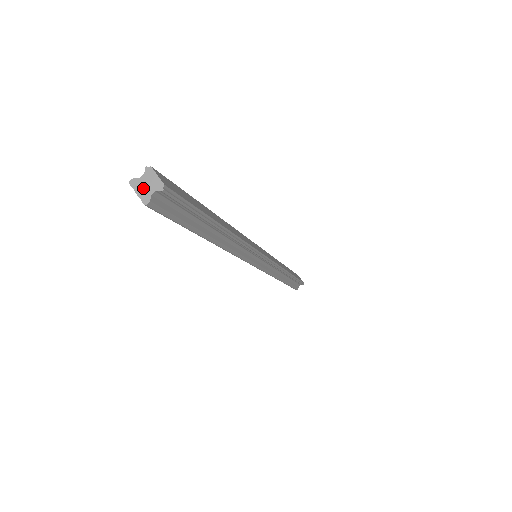
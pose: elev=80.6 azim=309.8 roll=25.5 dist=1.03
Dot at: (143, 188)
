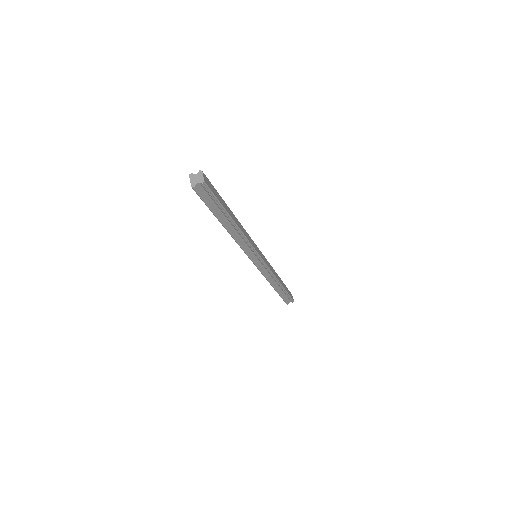
Dot at: (194, 179)
